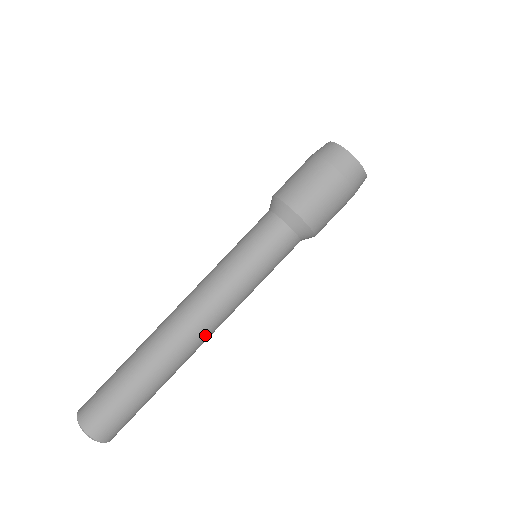
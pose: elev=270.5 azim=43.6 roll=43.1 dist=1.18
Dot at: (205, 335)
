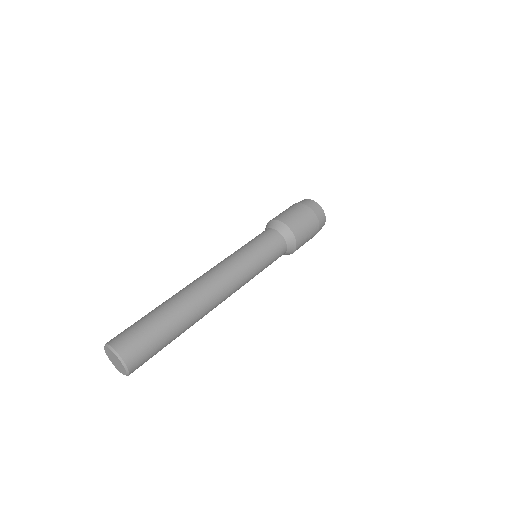
Dot at: (215, 285)
